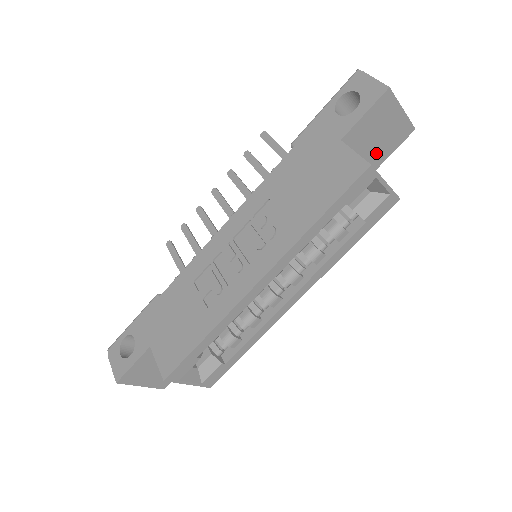
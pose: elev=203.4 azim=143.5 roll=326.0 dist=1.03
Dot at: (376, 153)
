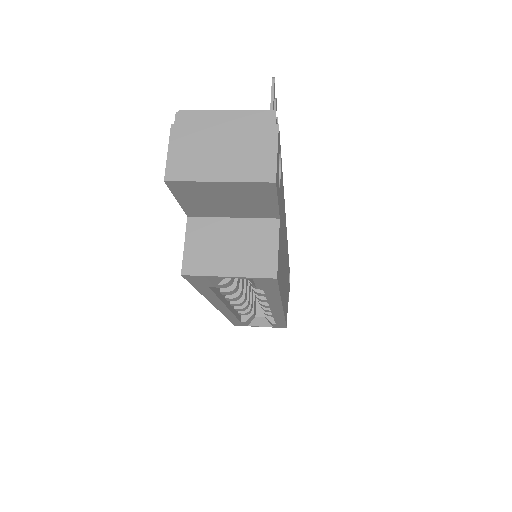
Dot at: (252, 209)
